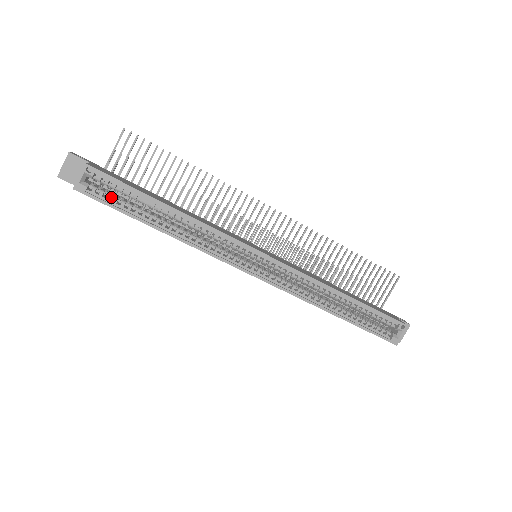
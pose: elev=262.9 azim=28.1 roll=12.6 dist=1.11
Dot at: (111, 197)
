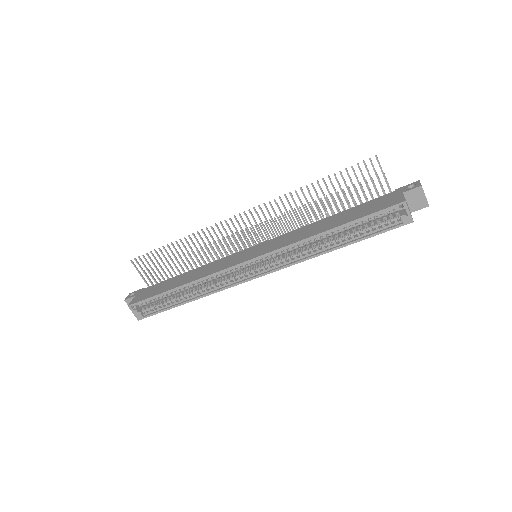
Dot at: (155, 307)
